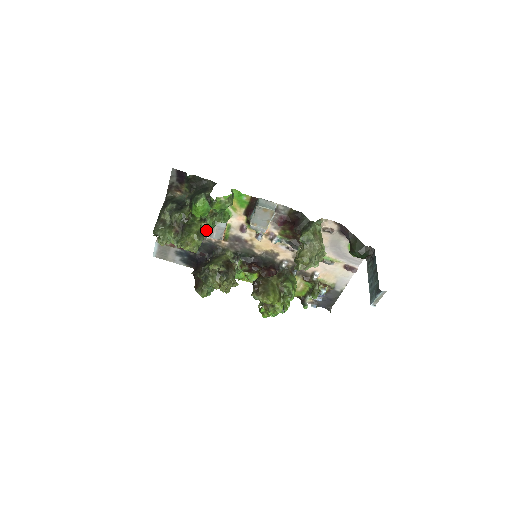
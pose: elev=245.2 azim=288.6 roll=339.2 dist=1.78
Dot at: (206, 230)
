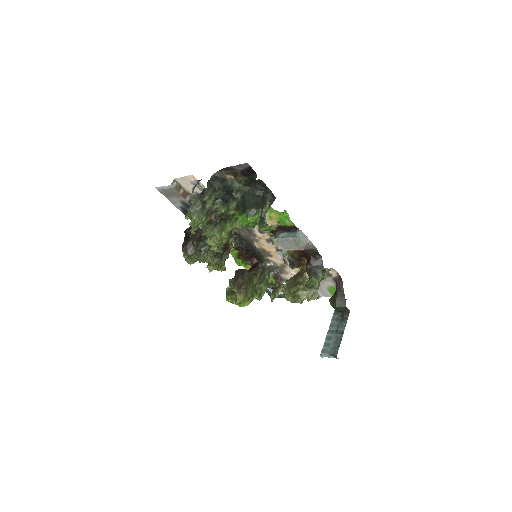
Dot at: occluded
